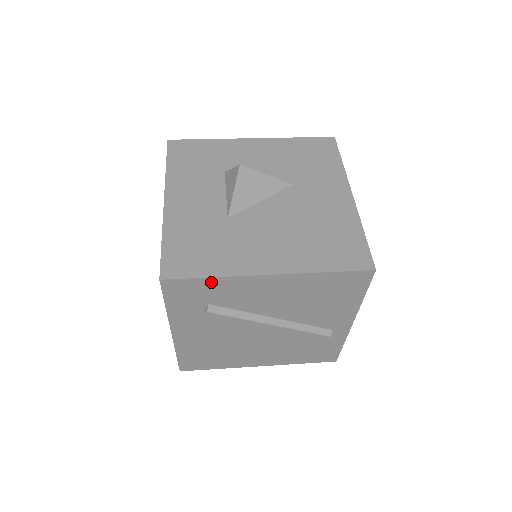
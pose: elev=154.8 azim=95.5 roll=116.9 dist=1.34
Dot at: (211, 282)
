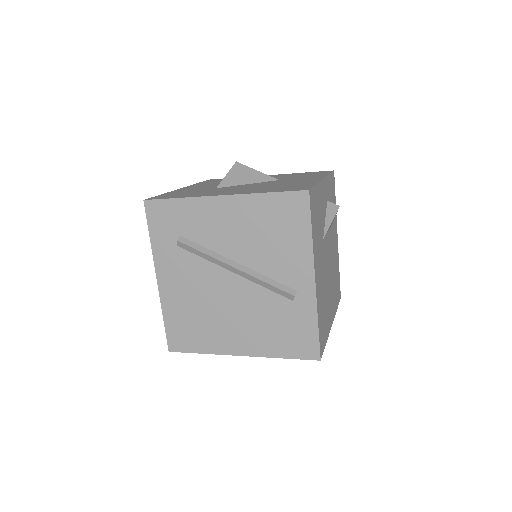
Dot at: (179, 205)
